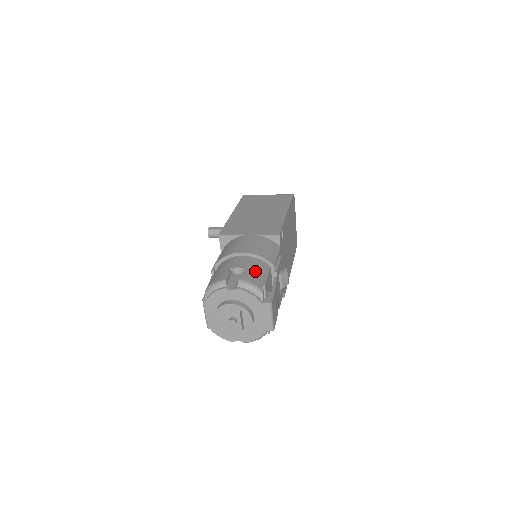
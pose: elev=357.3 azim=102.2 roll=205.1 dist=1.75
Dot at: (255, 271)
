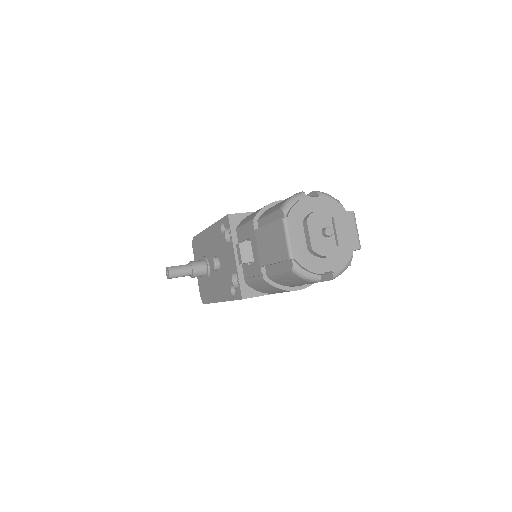
Dot at: occluded
